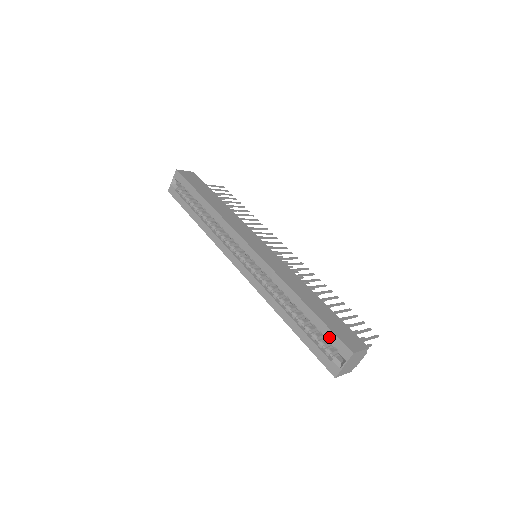
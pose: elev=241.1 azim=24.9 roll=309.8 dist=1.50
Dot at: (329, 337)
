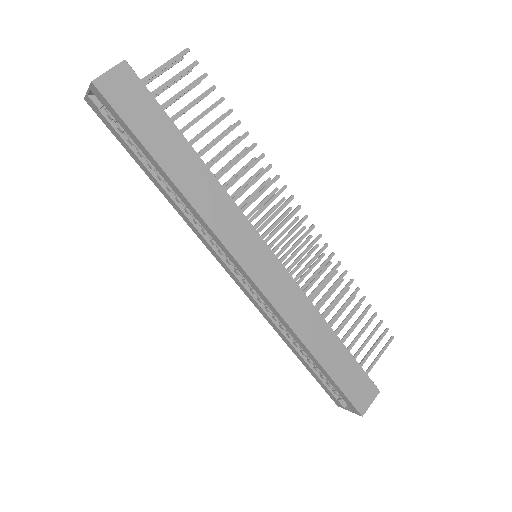
Dot at: (340, 394)
